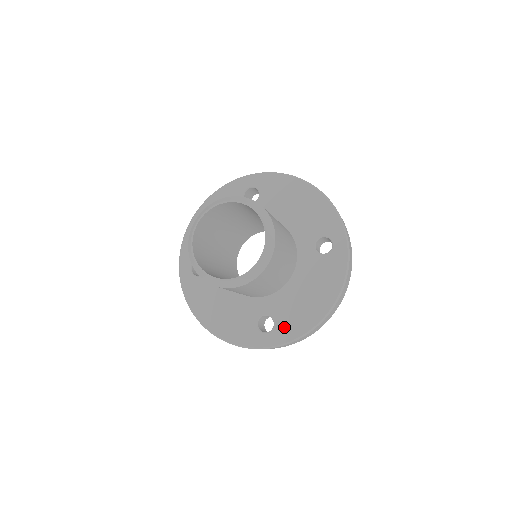
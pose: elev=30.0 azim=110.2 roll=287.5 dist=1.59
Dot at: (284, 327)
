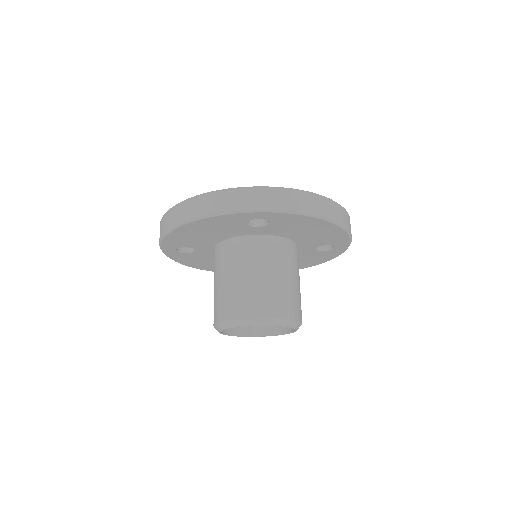
Dot at: occluded
